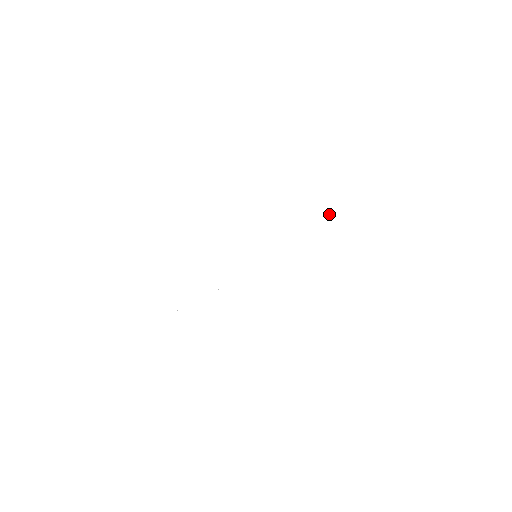
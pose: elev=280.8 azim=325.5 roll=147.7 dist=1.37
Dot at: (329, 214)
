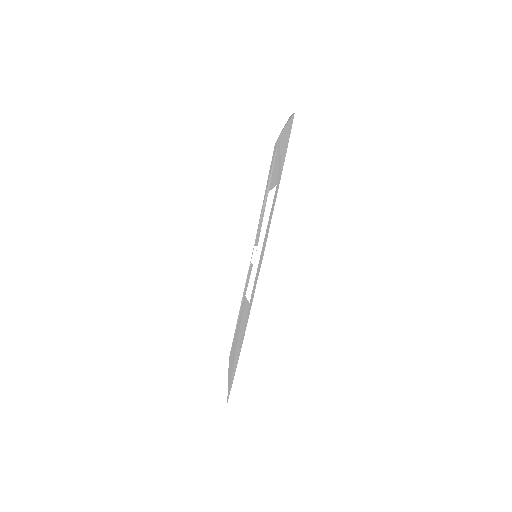
Dot at: (285, 124)
